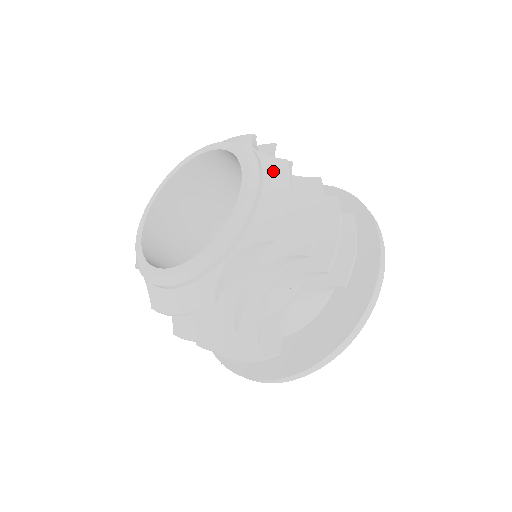
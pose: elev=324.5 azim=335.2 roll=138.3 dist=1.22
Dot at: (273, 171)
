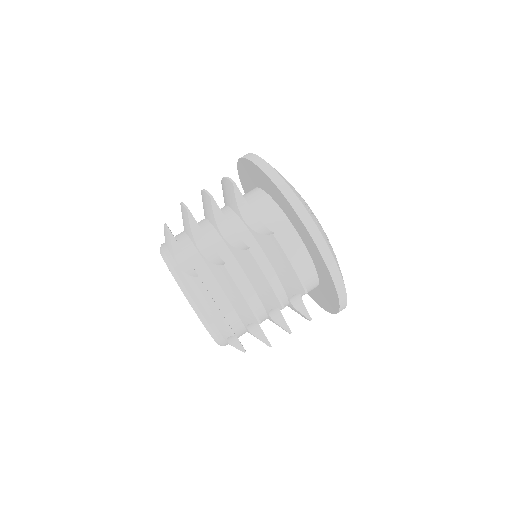
Dot at: (197, 291)
